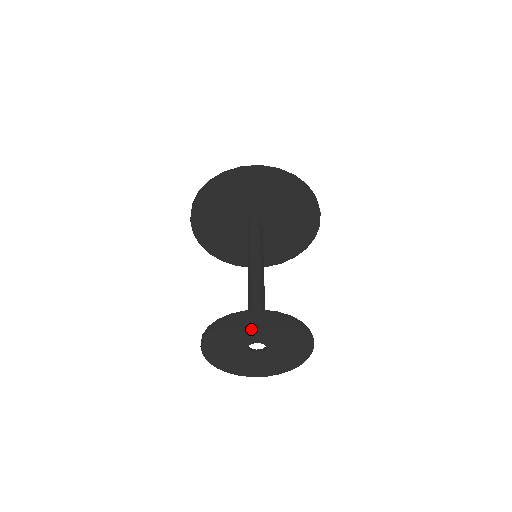
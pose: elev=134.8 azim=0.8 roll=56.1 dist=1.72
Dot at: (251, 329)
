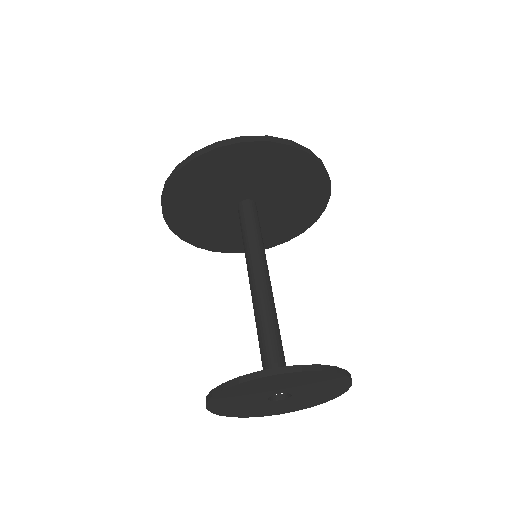
Dot at: (269, 386)
